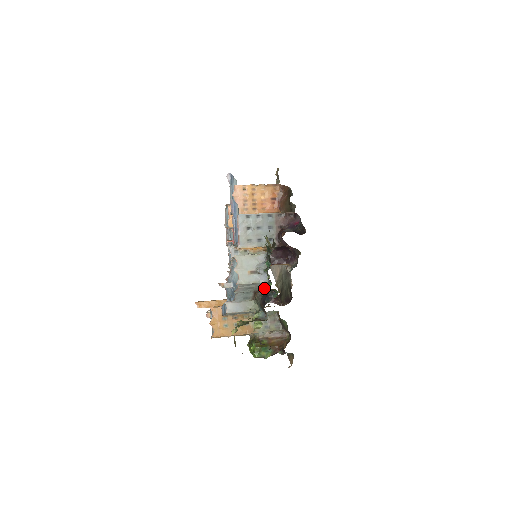
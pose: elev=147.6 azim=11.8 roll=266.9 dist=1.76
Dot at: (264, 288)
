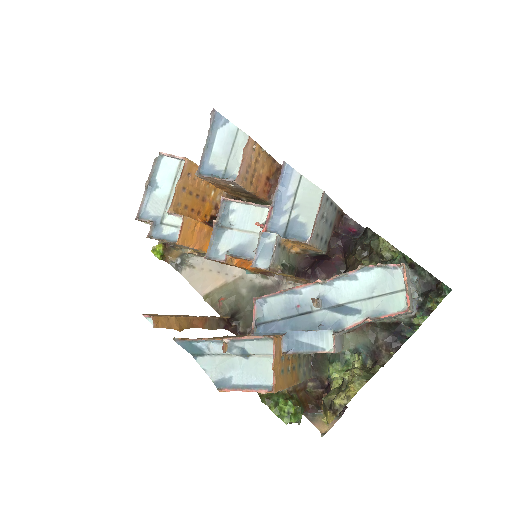
Dot at: (386, 319)
